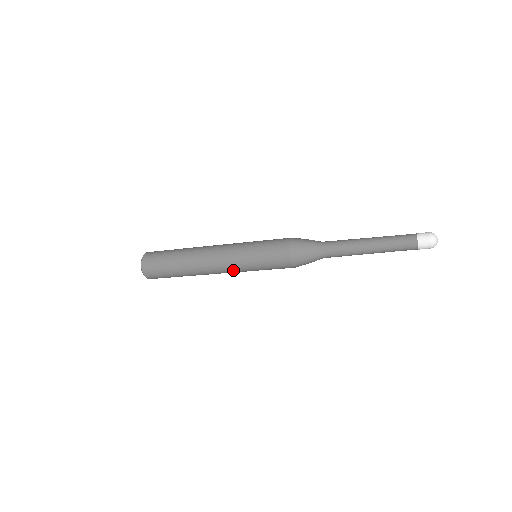
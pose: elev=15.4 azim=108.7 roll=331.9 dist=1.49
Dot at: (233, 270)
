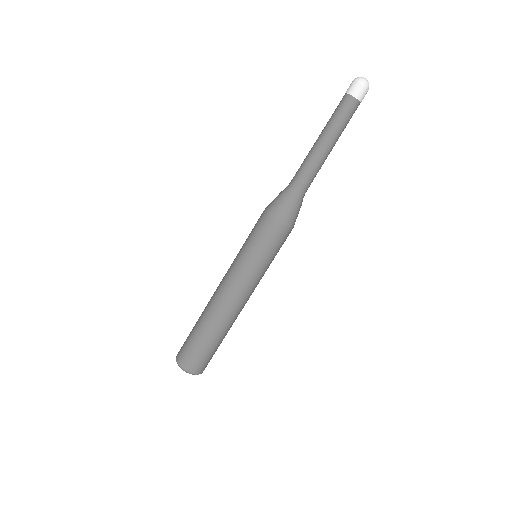
Dot at: (250, 286)
